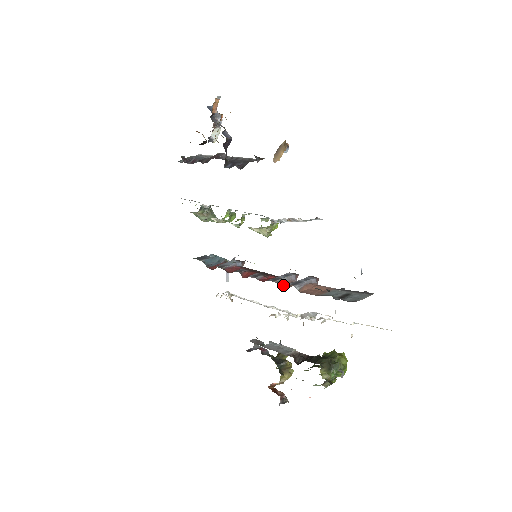
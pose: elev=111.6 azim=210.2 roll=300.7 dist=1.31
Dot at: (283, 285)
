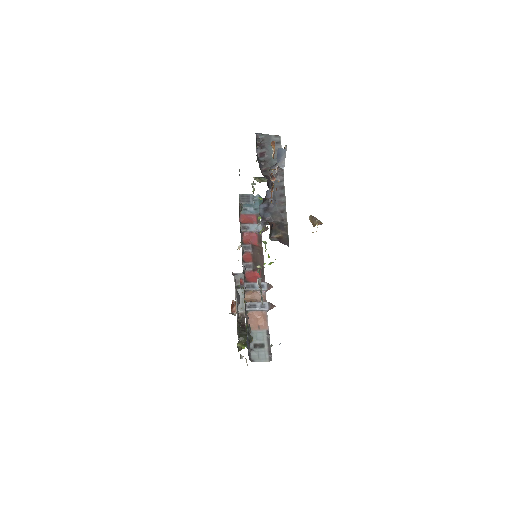
Dot at: (250, 294)
